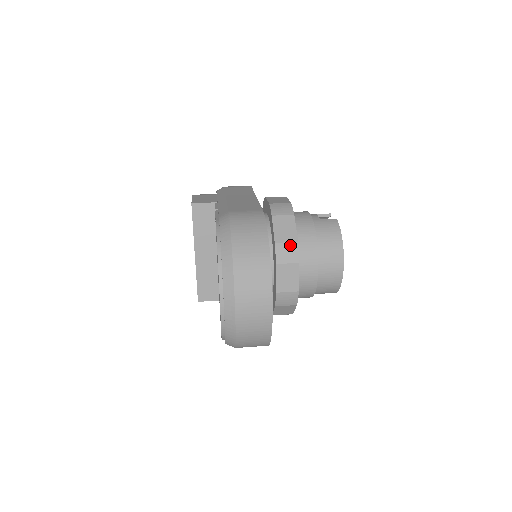
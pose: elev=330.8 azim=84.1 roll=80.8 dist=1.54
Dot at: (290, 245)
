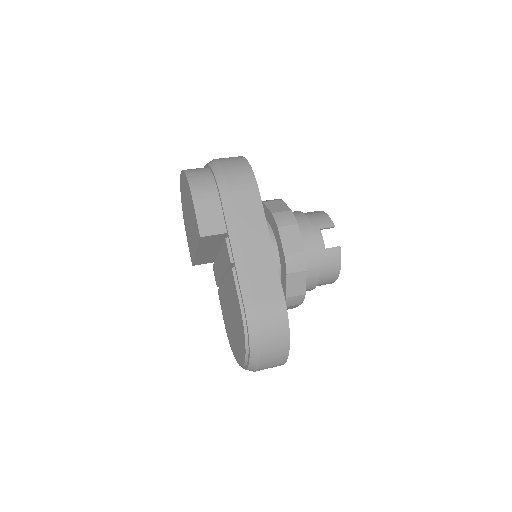
Dot at: (298, 297)
